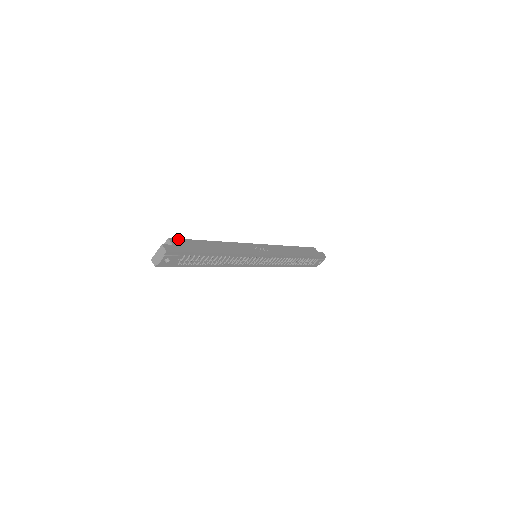
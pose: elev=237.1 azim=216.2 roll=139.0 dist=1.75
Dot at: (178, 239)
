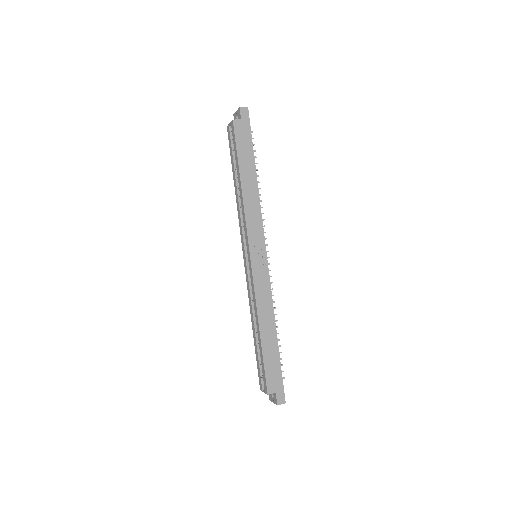
Dot at: (267, 383)
